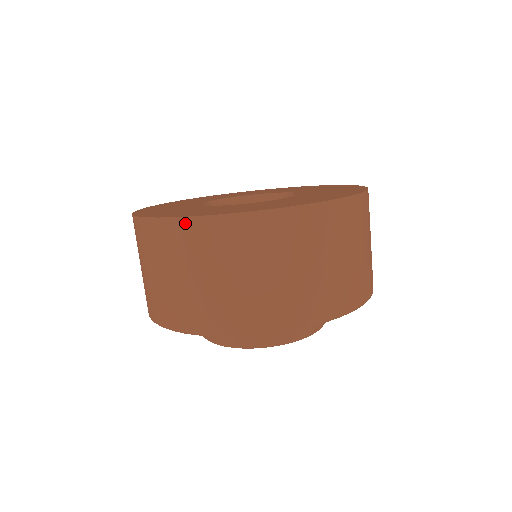
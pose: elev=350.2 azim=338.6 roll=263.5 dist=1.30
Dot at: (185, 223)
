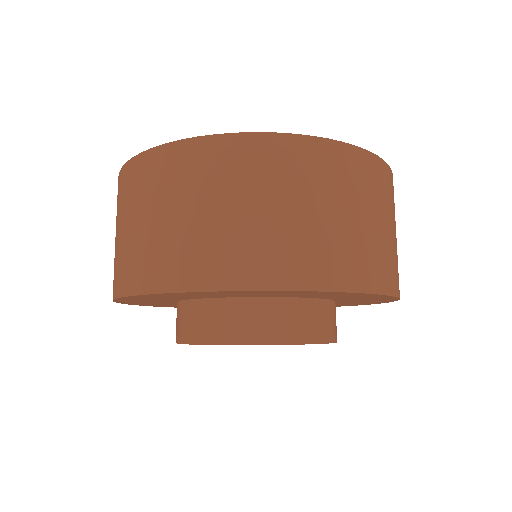
Dot at: (241, 140)
